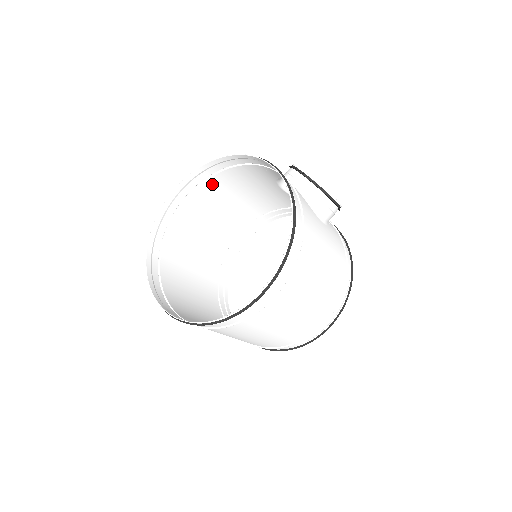
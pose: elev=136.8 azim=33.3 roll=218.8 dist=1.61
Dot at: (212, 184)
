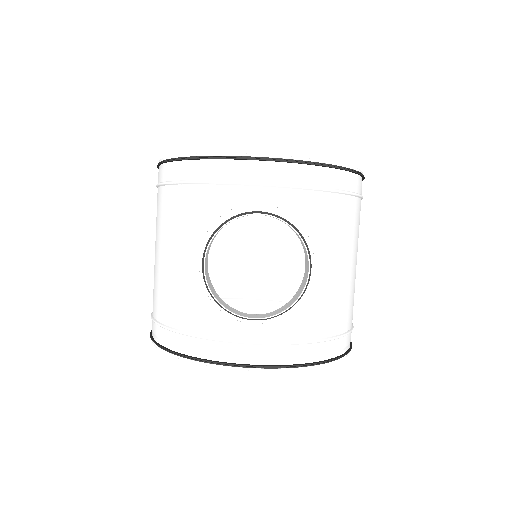
Dot at: (154, 305)
